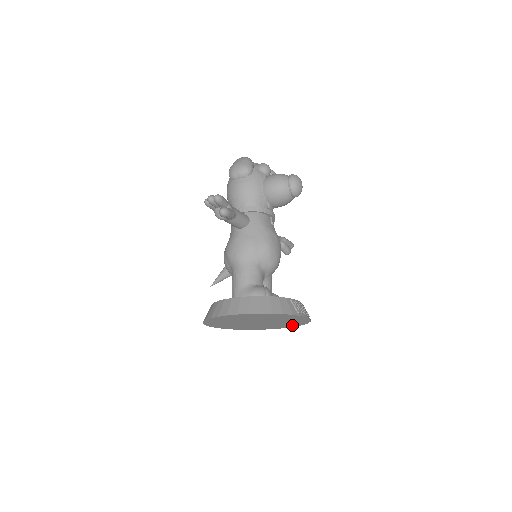
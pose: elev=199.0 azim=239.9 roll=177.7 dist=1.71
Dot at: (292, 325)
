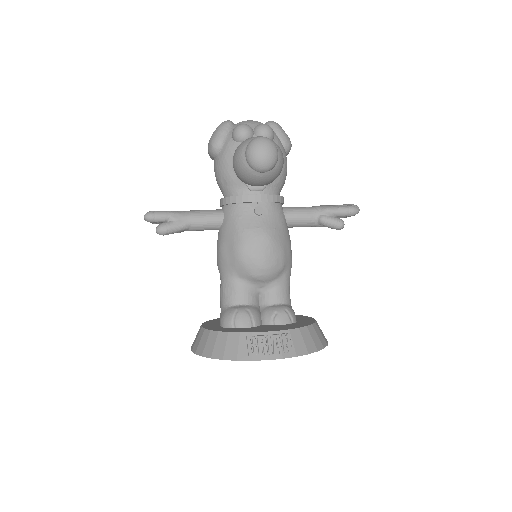
Dot at: occluded
